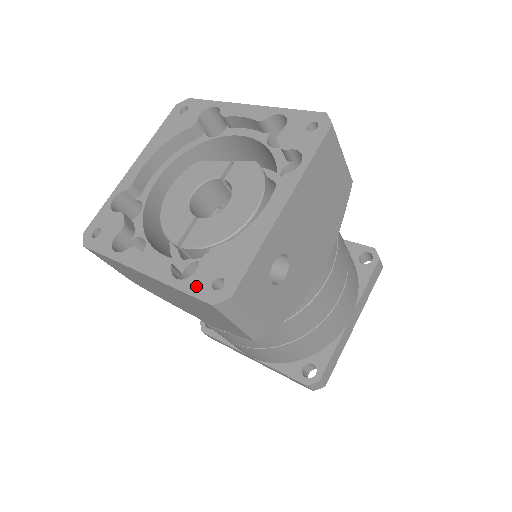
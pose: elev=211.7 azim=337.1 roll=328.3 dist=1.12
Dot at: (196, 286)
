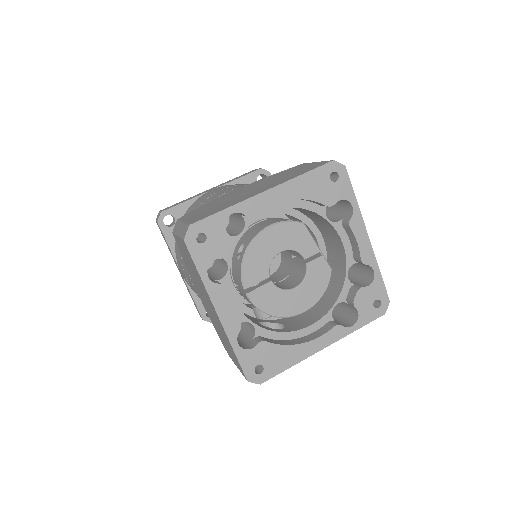
Dot at: (247, 360)
